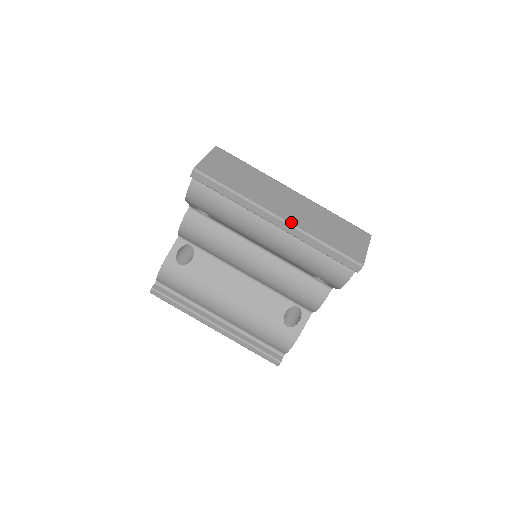
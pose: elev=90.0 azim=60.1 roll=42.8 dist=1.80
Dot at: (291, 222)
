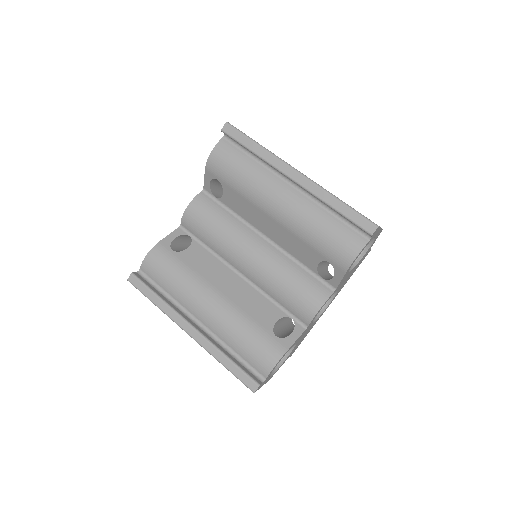
Dot at: occluded
